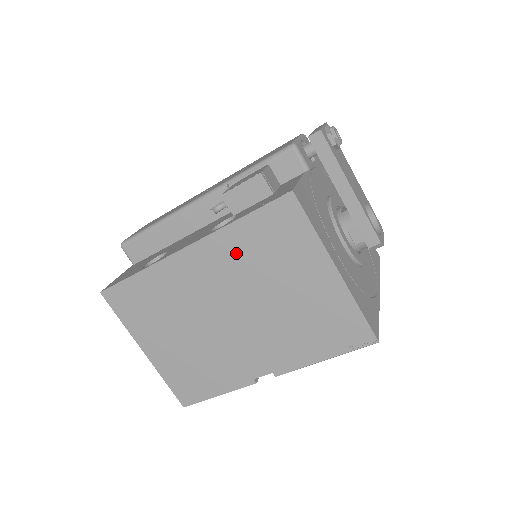
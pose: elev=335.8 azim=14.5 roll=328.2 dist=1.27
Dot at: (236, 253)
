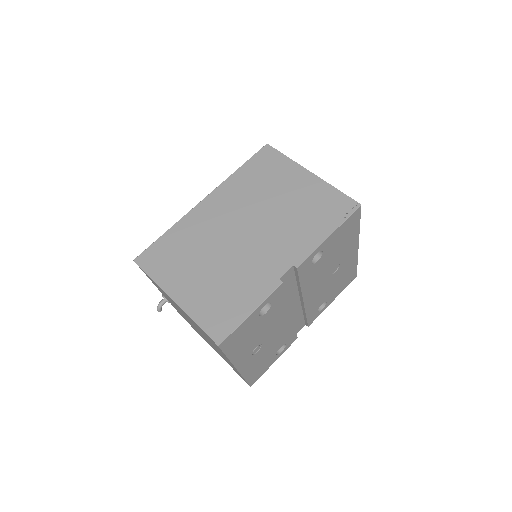
Dot at: (240, 188)
